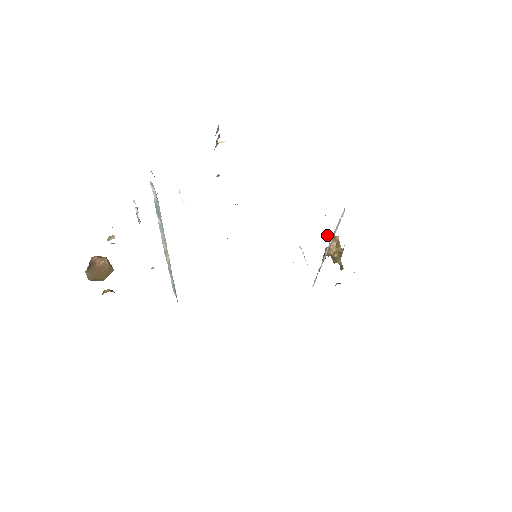
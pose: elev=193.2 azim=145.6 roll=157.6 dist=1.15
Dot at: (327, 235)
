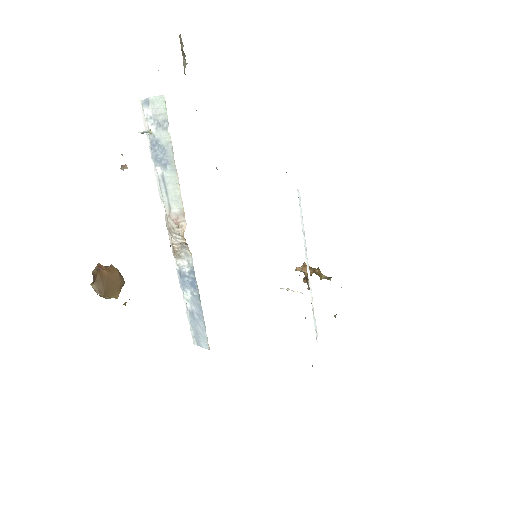
Dot at: (295, 269)
